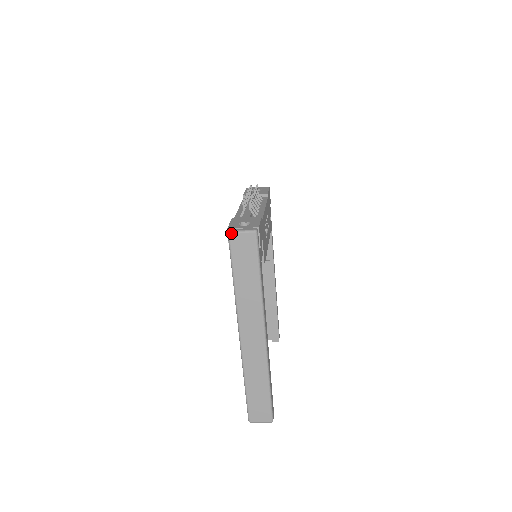
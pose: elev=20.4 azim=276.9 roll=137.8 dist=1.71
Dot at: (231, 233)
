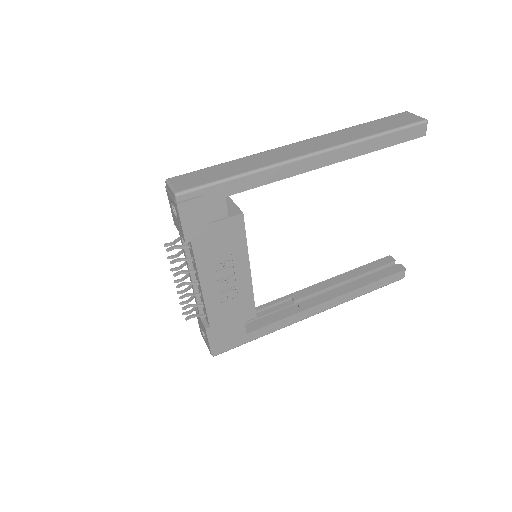
Dot at: occluded
